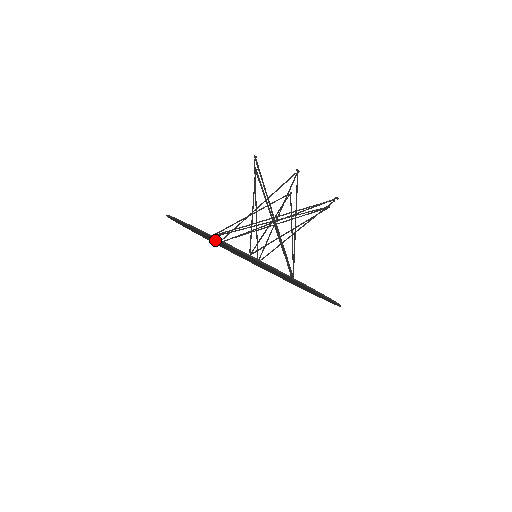
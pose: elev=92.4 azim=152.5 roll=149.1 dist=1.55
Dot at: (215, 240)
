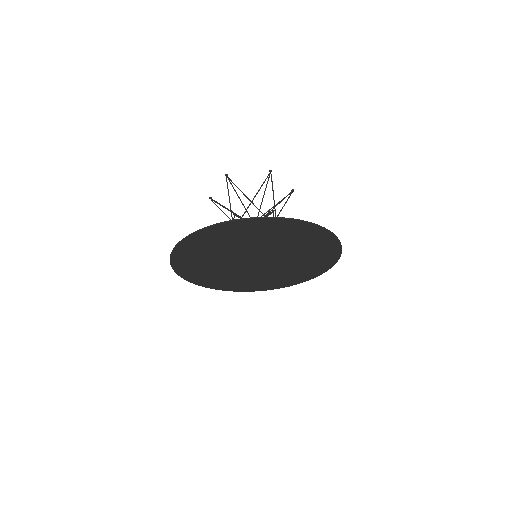
Dot at: (251, 232)
